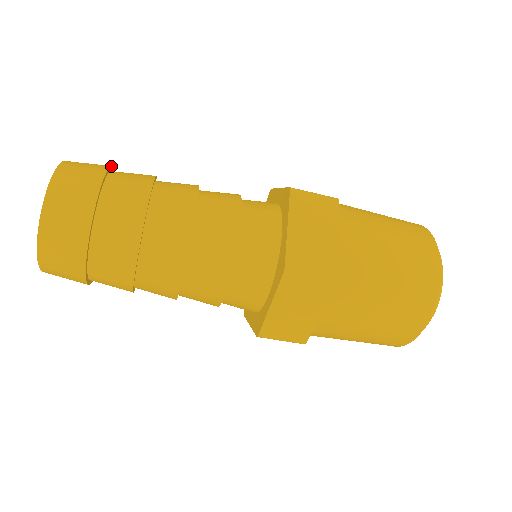
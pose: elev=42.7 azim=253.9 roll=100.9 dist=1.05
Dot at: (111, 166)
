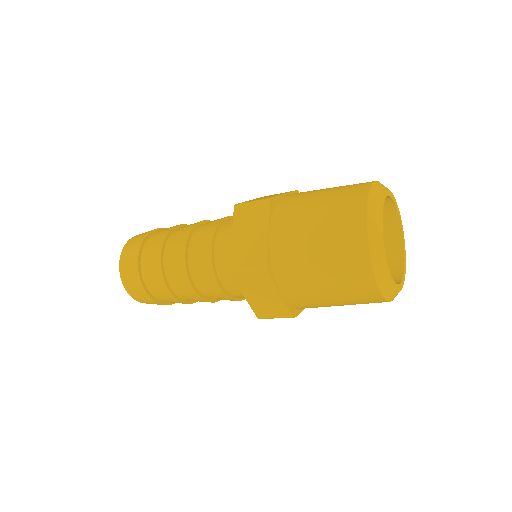
Dot at: (155, 229)
